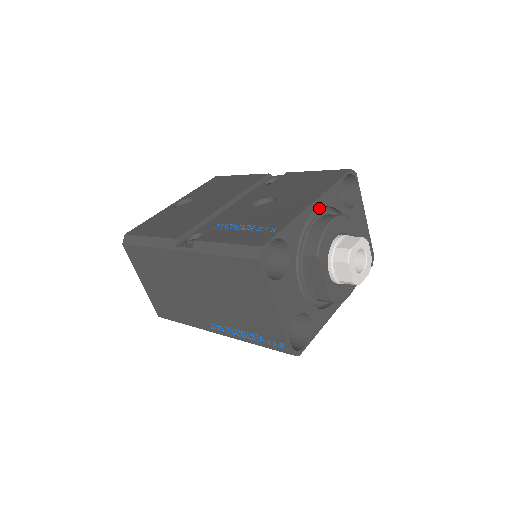
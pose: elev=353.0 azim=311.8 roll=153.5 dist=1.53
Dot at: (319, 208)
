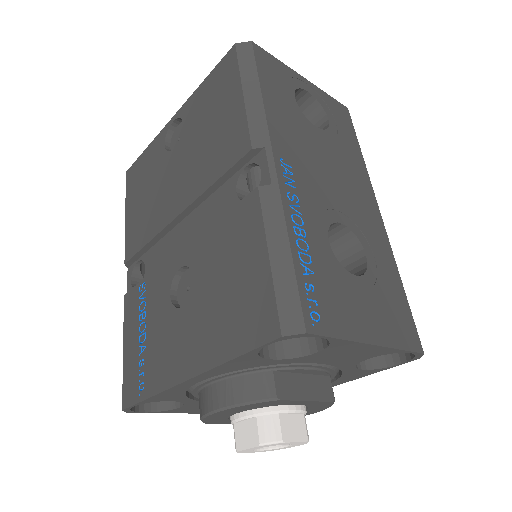
Dot at: (209, 377)
